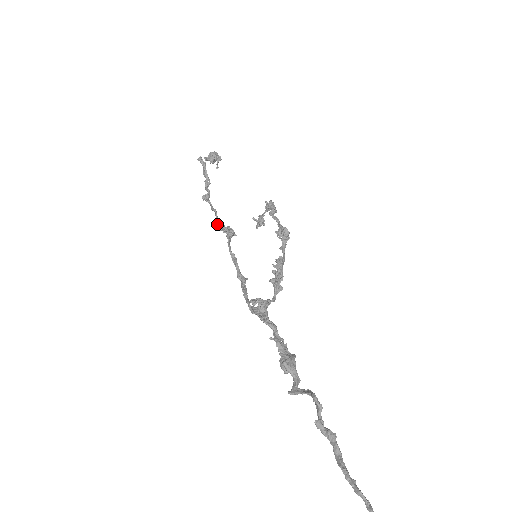
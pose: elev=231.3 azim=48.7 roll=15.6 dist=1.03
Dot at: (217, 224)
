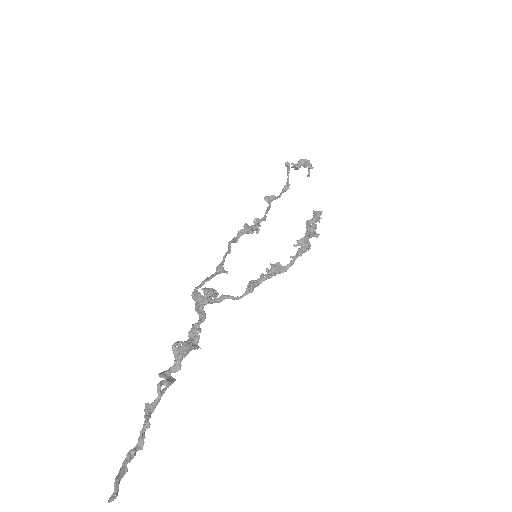
Dot at: occluded
